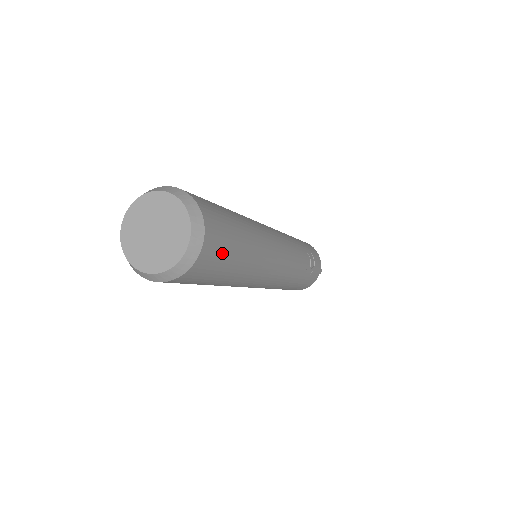
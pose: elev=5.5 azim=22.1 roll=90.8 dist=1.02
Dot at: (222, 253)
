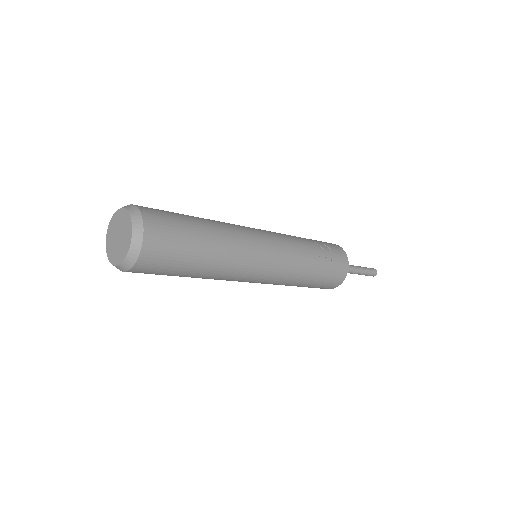
Dot at: (172, 234)
